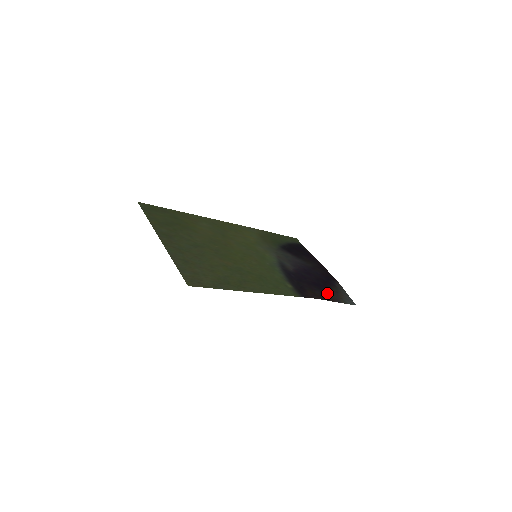
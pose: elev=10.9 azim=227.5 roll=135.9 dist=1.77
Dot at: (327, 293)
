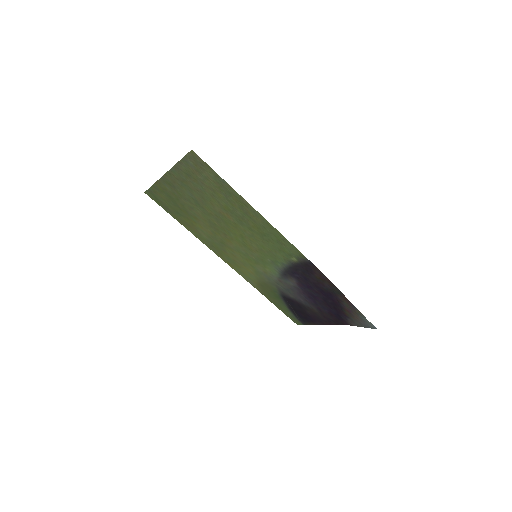
Dot at: (338, 297)
